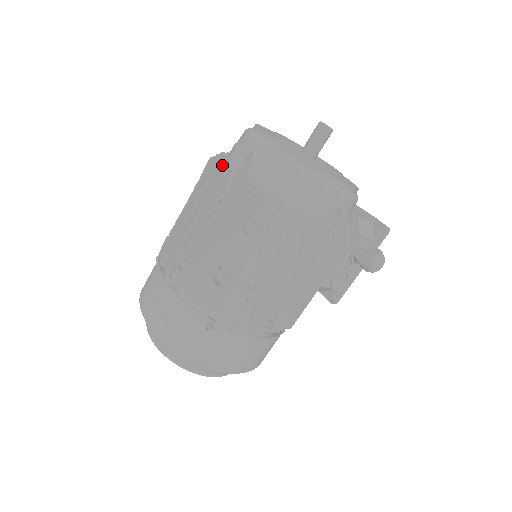
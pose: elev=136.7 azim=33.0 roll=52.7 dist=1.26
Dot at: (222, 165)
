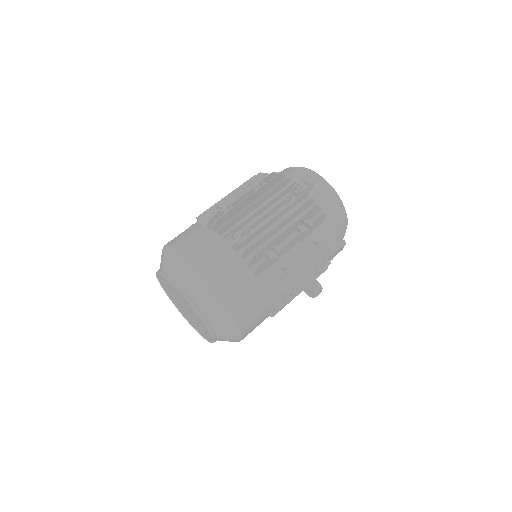
Dot at: (287, 180)
